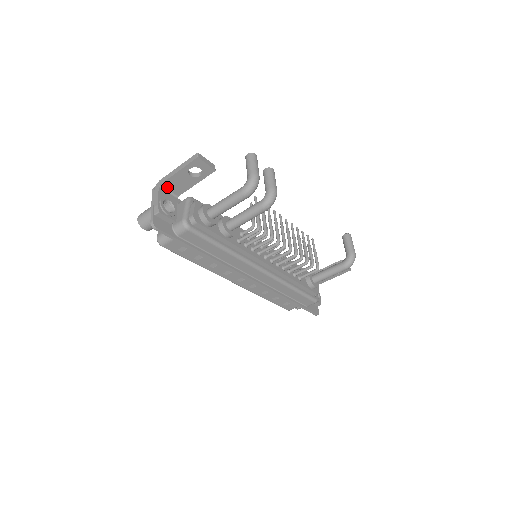
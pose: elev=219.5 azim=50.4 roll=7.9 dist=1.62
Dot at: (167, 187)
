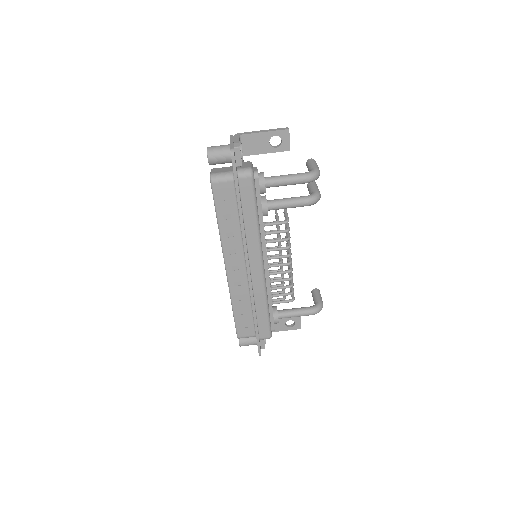
Dot at: (243, 141)
